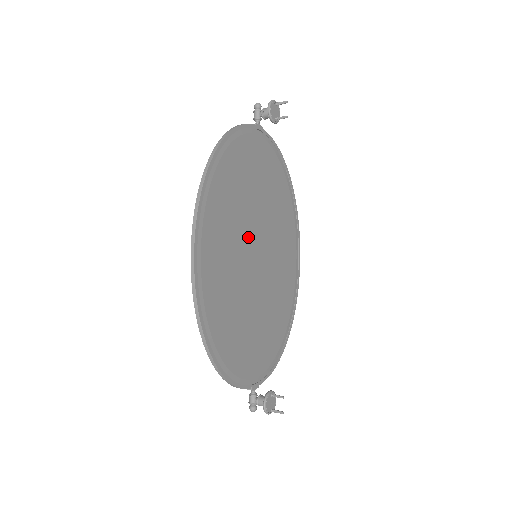
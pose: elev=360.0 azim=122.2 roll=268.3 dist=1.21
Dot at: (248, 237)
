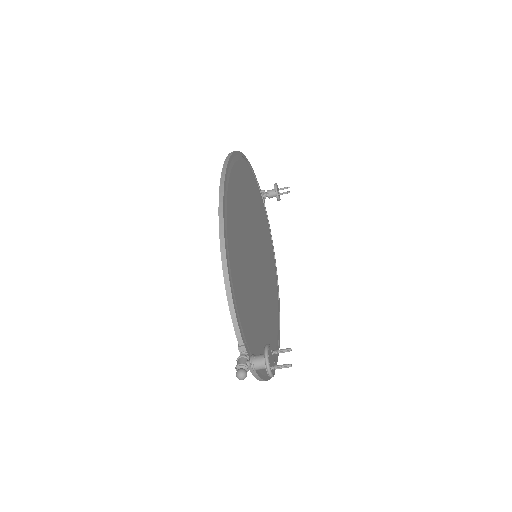
Dot at: (253, 233)
